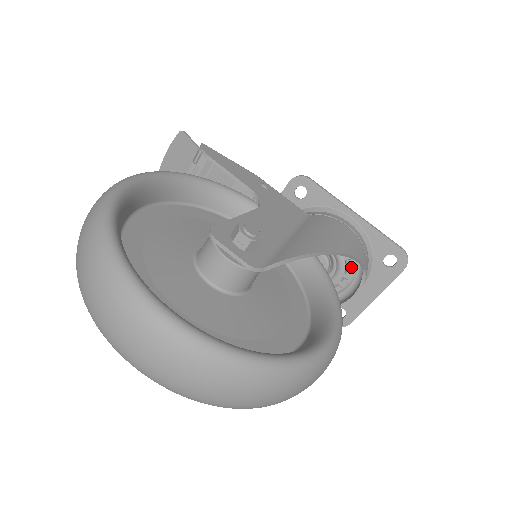
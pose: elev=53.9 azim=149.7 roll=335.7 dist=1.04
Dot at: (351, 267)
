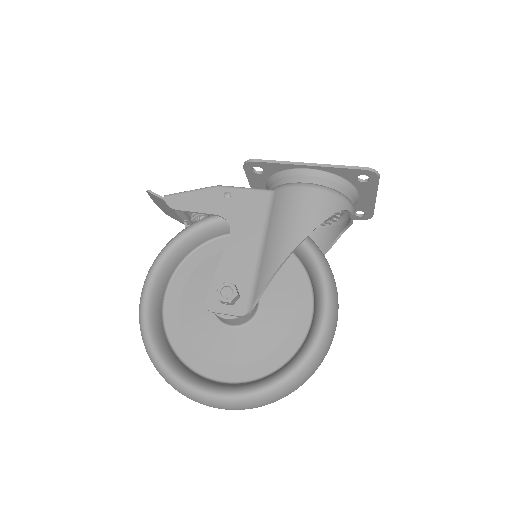
Dot at: occluded
